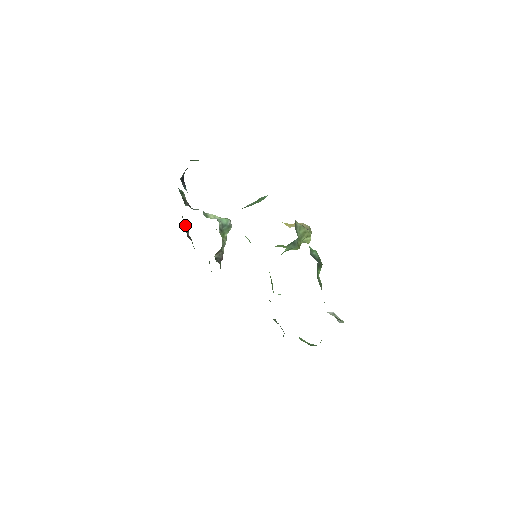
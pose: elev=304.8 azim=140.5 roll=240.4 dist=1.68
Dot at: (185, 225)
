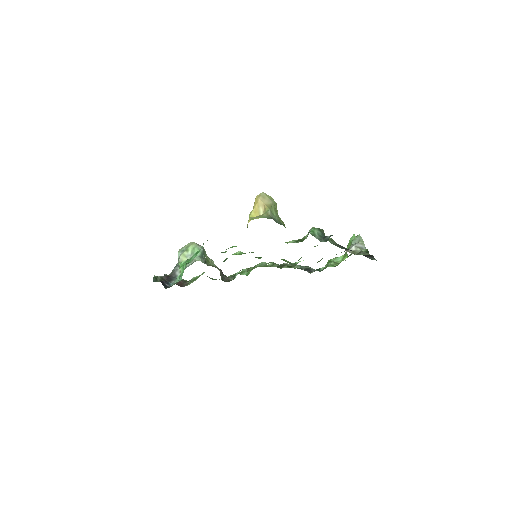
Dot at: occluded
